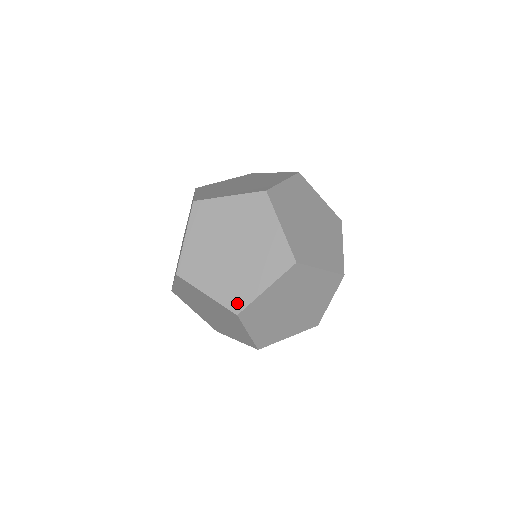
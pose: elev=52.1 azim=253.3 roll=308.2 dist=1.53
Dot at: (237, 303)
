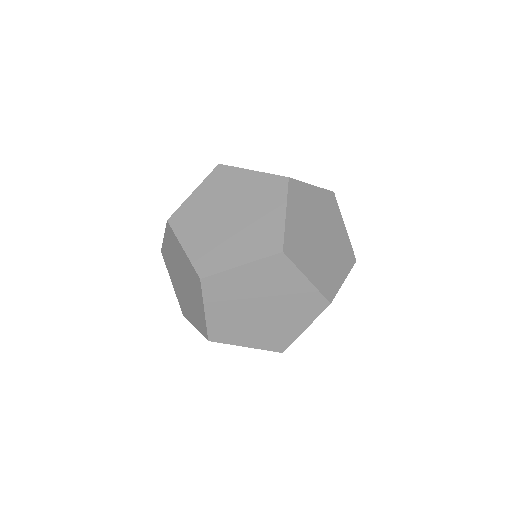
Dot at: (204, 330)
